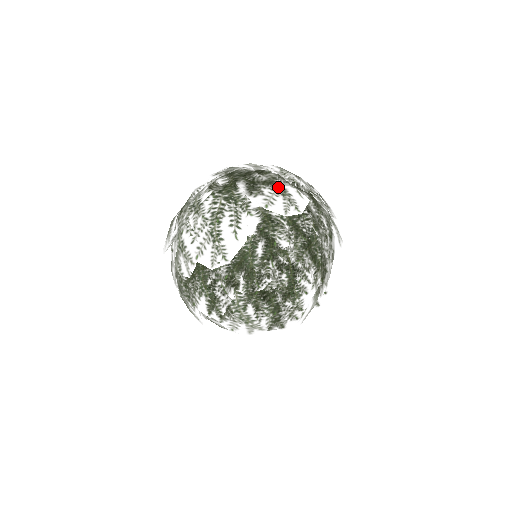
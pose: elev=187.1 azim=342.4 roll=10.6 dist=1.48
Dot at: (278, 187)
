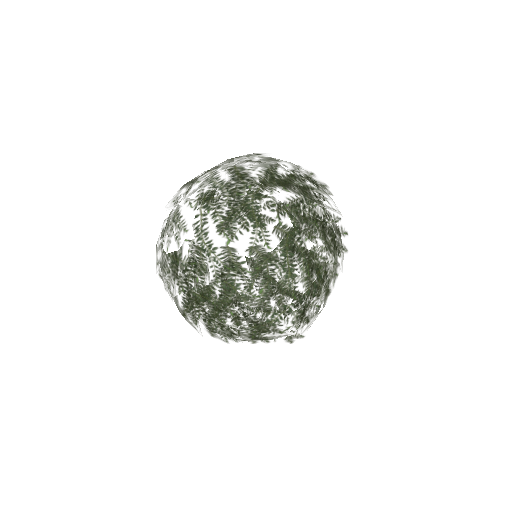
Dot at: occluded
